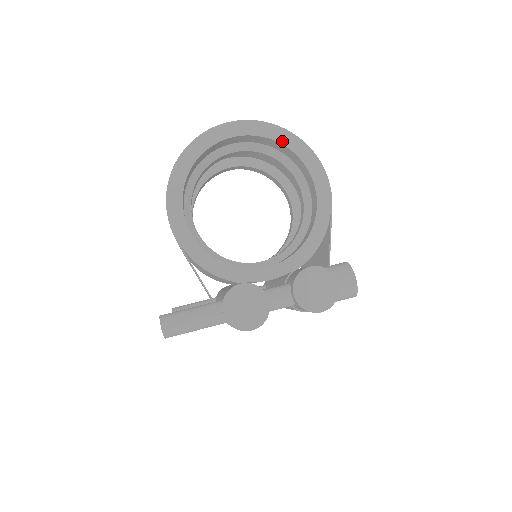
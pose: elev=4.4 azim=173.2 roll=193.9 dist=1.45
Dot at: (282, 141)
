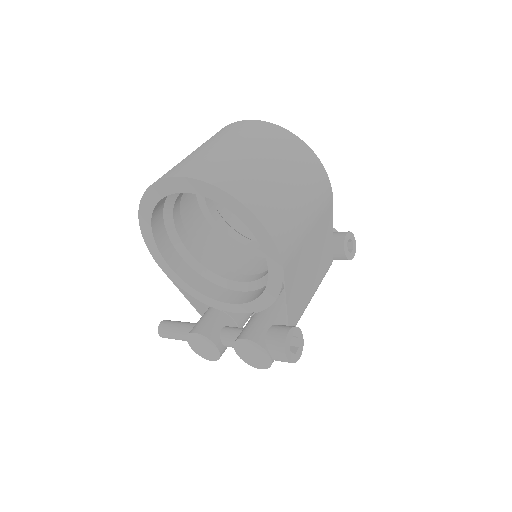
Dot at: (221, 202)
